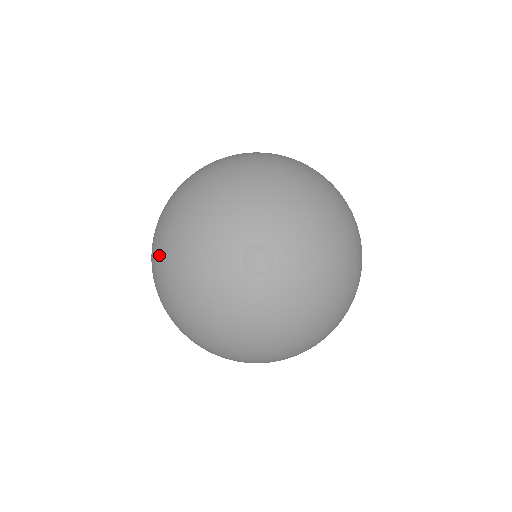
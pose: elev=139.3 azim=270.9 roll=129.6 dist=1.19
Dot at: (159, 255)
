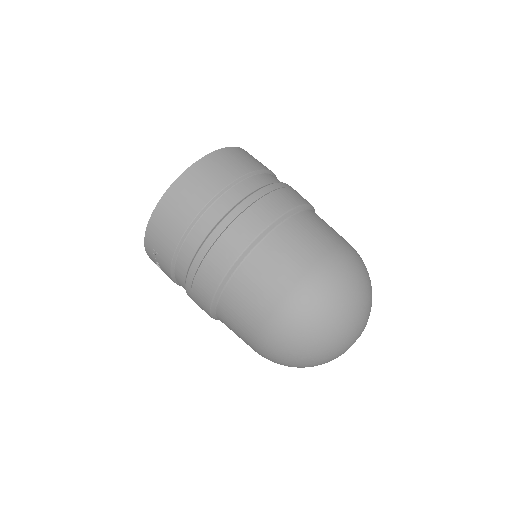
Dot at: occluded
